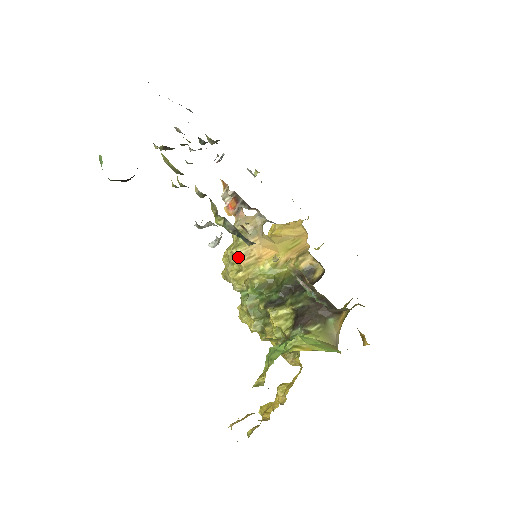
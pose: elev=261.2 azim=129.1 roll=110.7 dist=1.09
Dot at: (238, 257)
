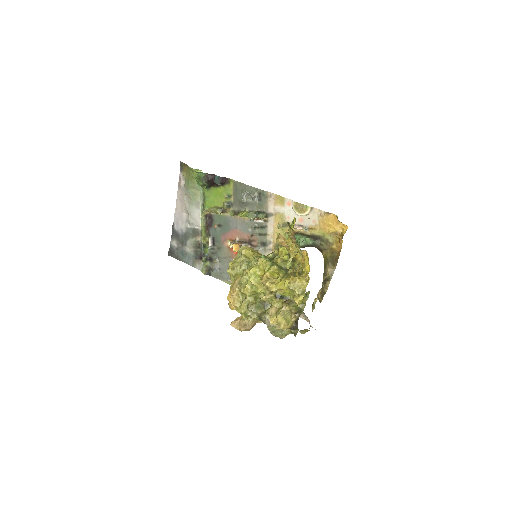
Dot at: (247, 247)
